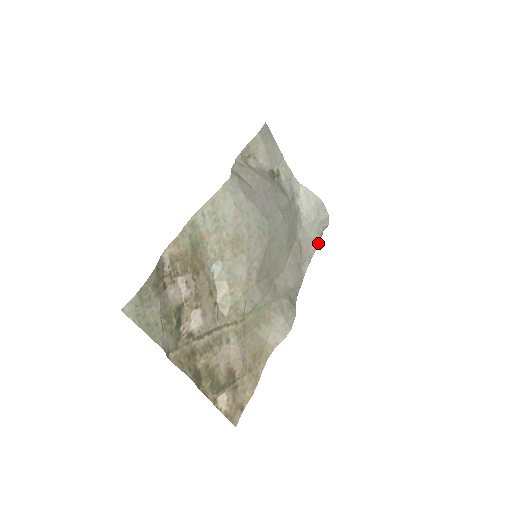
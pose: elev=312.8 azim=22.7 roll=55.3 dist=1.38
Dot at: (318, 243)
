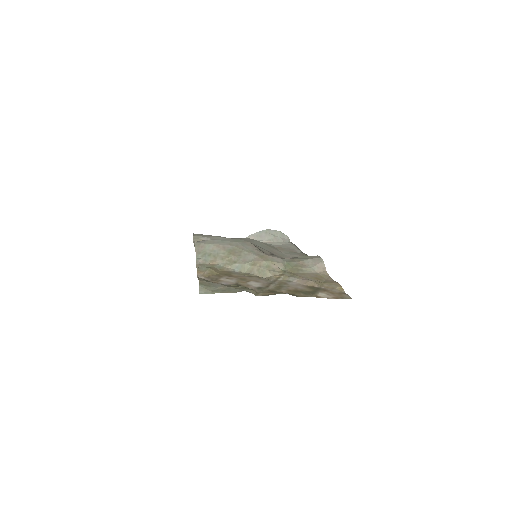
Dot at: (293, 244)
